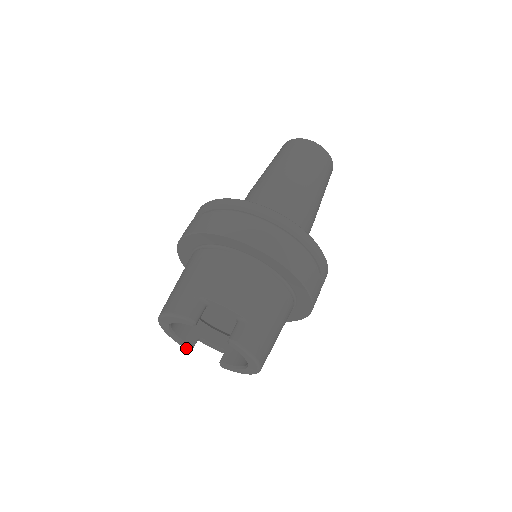
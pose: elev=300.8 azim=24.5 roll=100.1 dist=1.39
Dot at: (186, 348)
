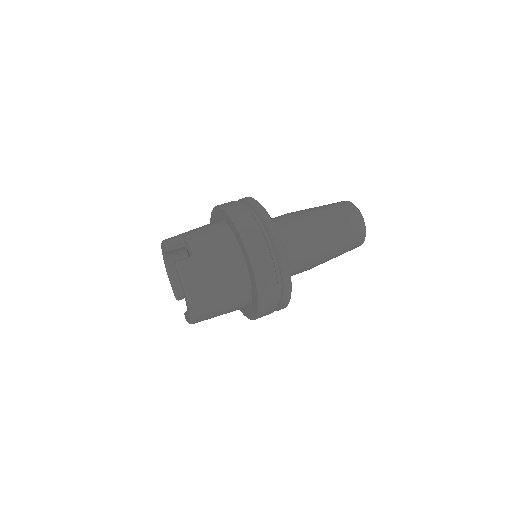
Dot at: (175, 297)
